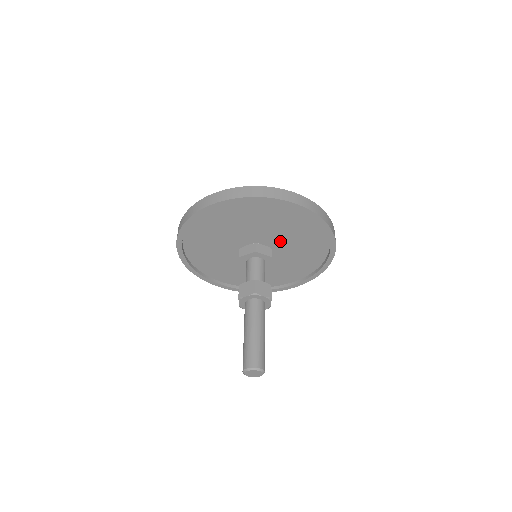
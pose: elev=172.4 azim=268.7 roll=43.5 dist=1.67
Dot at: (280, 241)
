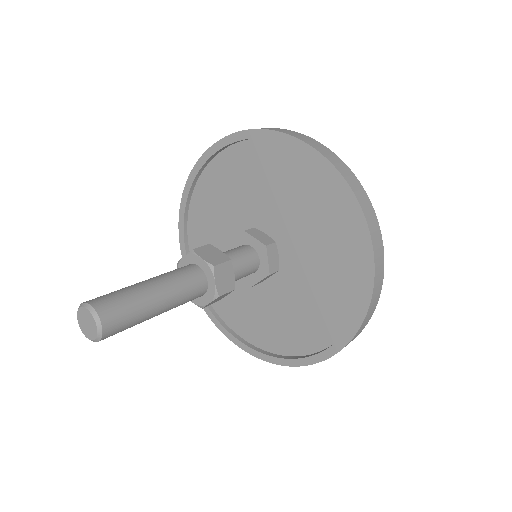
Dot at: (292, 235)
